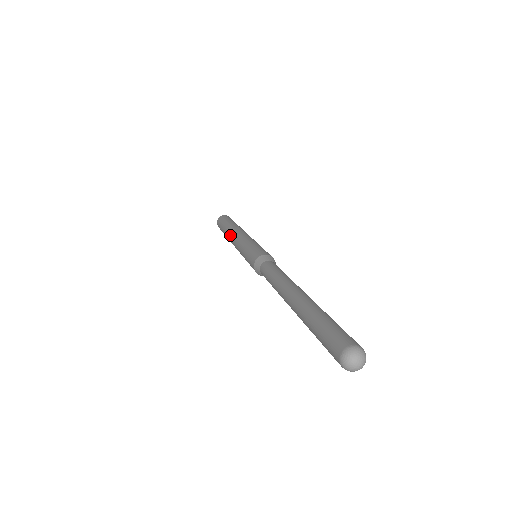
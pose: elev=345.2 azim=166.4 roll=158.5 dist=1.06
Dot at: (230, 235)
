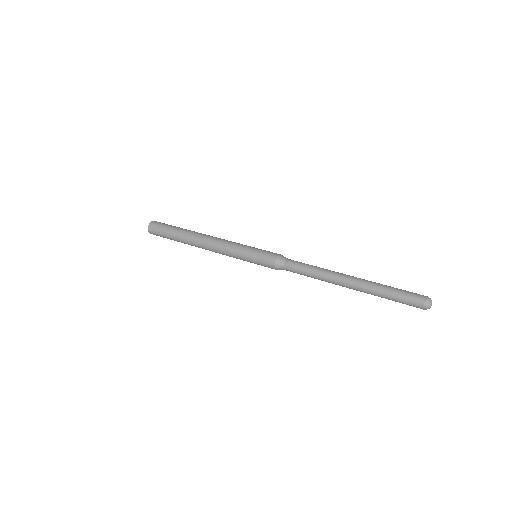
Dot at: (200, 244)
